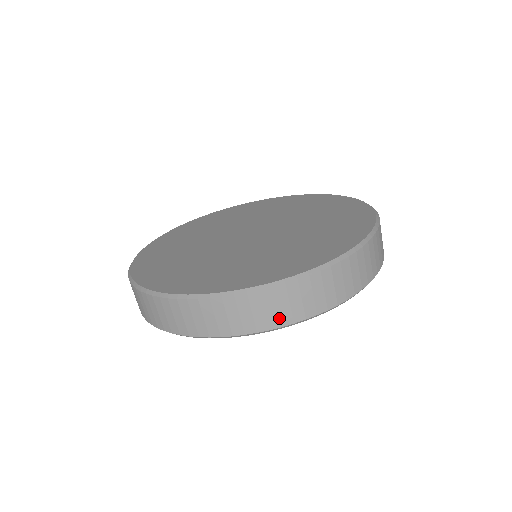
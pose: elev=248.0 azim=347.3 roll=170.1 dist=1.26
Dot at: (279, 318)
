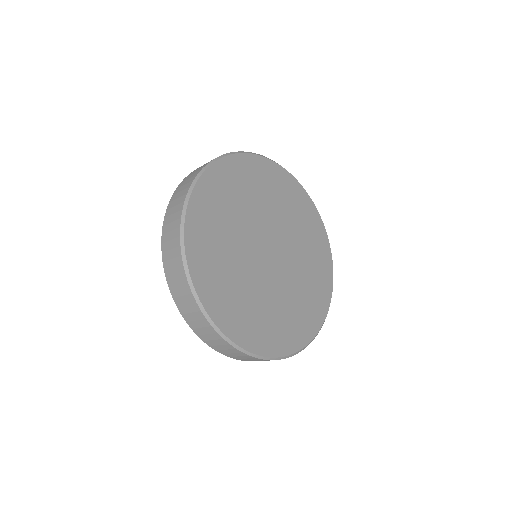
Dot at: (246, 360)
